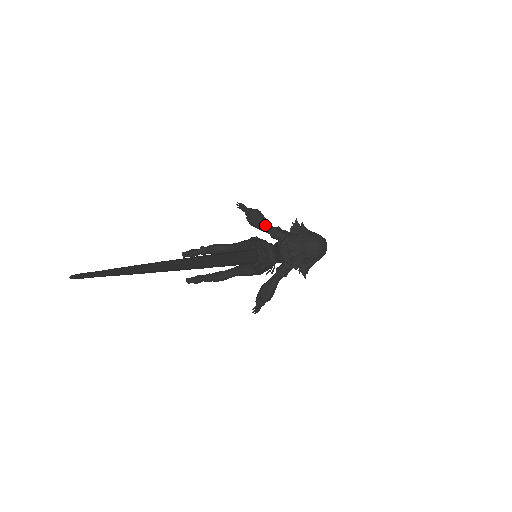
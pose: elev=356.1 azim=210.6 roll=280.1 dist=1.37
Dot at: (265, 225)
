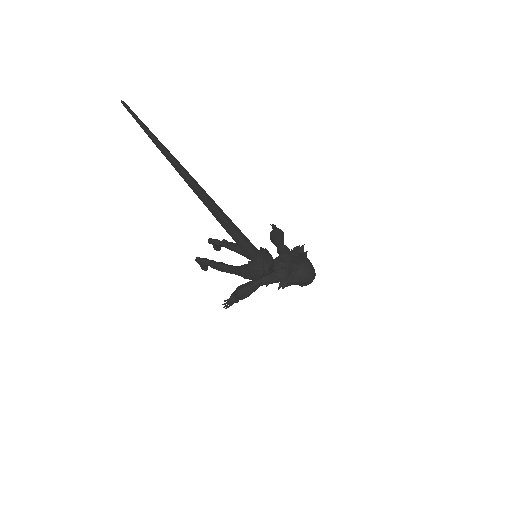
Dot at: (279, 241)
